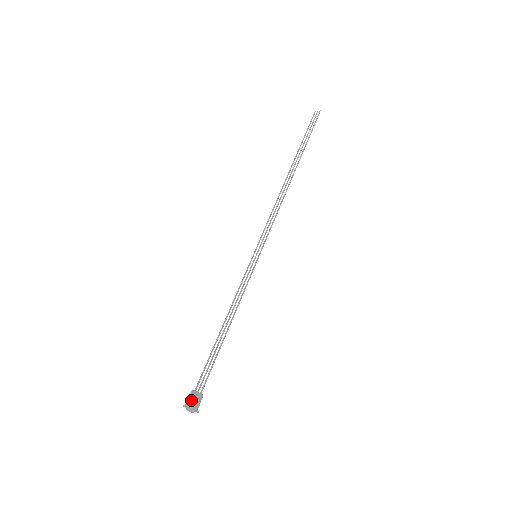
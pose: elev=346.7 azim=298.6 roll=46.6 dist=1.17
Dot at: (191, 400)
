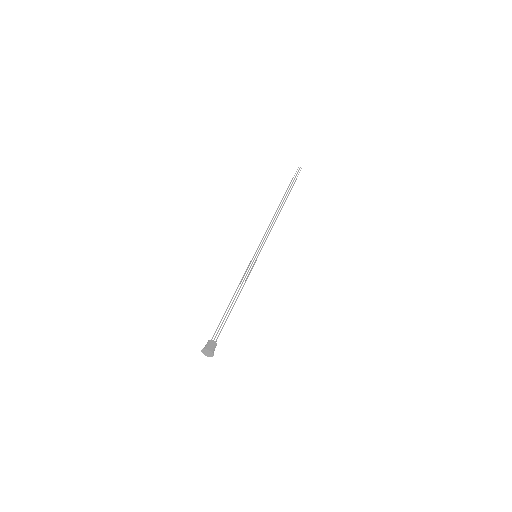
Dot at: (208, 345)
